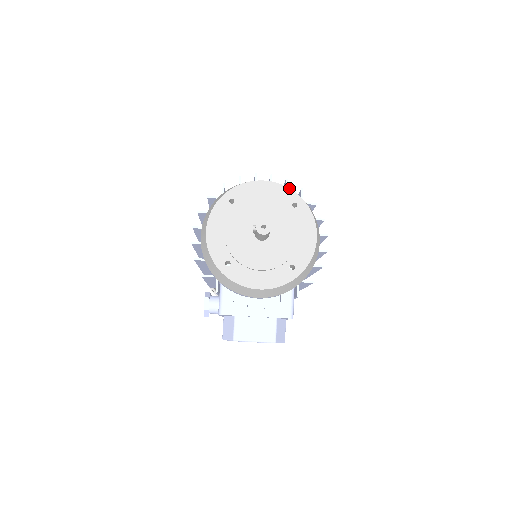
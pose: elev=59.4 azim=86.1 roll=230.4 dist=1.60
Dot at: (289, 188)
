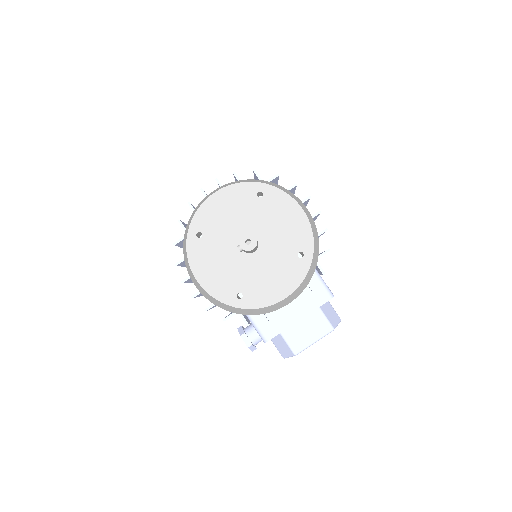
Dot at: (243, 182)
